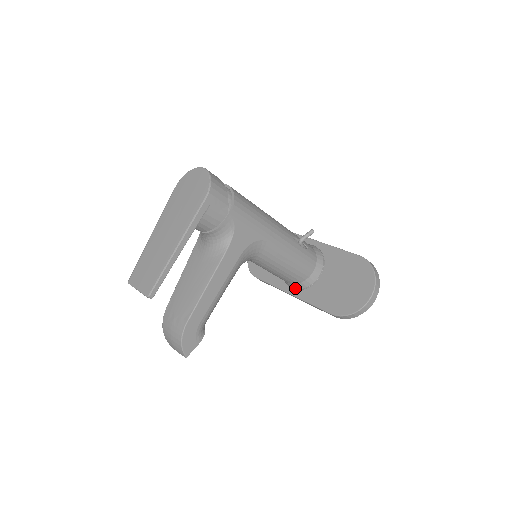
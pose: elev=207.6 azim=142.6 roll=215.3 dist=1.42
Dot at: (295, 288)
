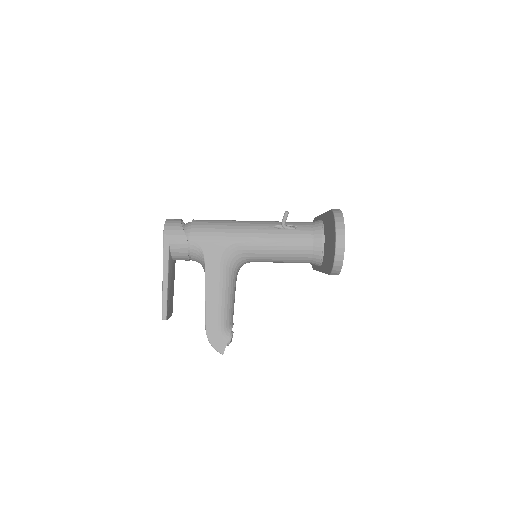
Dot at: (317, 265)
